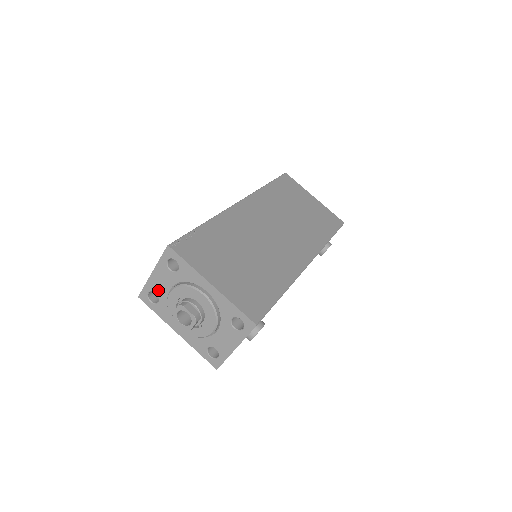
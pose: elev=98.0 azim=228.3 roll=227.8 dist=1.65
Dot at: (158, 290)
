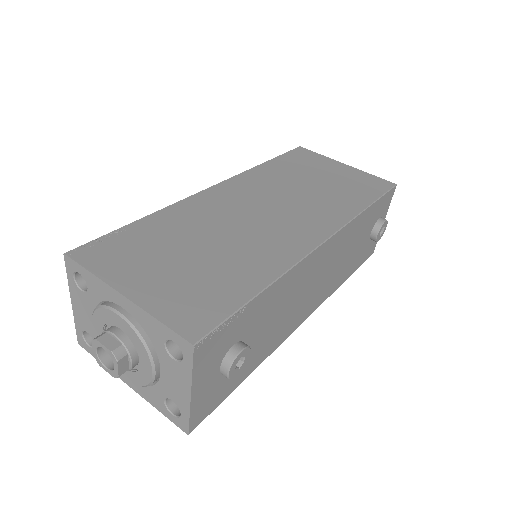
Dot at: (87, 326)
